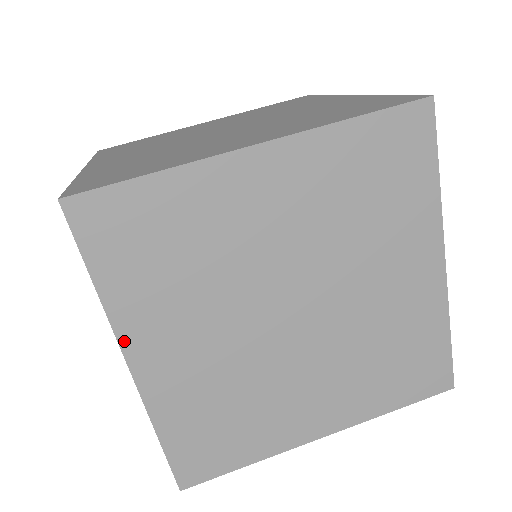
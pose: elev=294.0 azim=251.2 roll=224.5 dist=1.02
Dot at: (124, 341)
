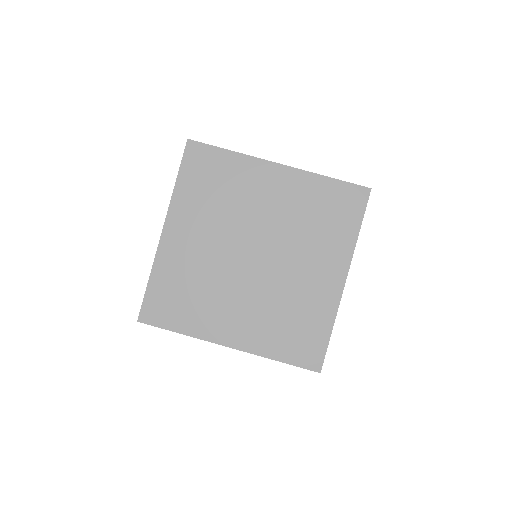
Dot at: occluded
